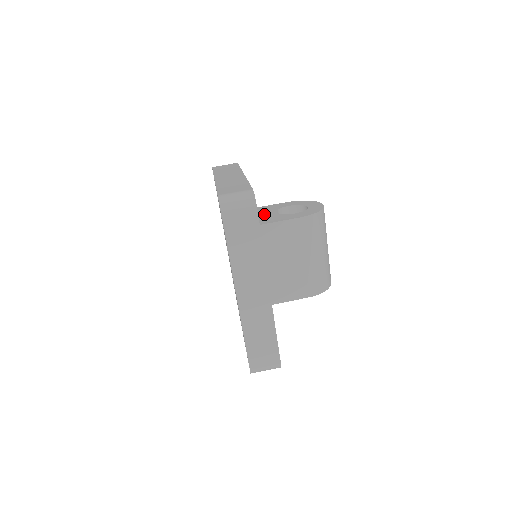
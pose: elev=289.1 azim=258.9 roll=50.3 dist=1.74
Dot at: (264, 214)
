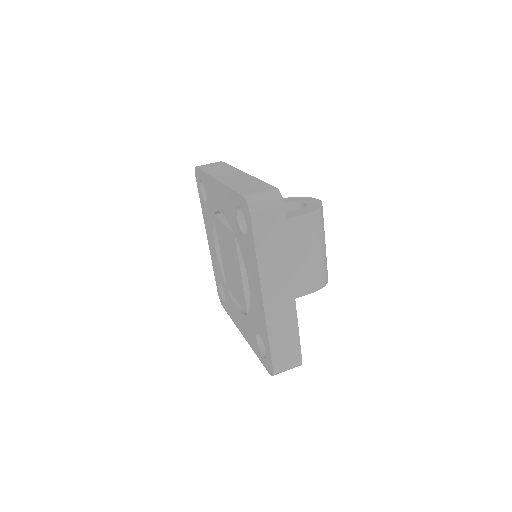
Dot at: occluded
